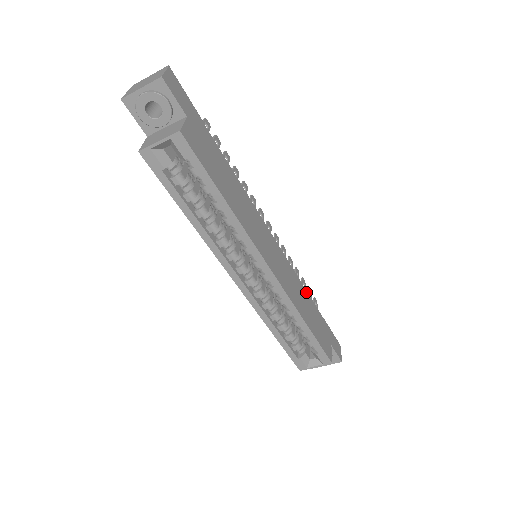
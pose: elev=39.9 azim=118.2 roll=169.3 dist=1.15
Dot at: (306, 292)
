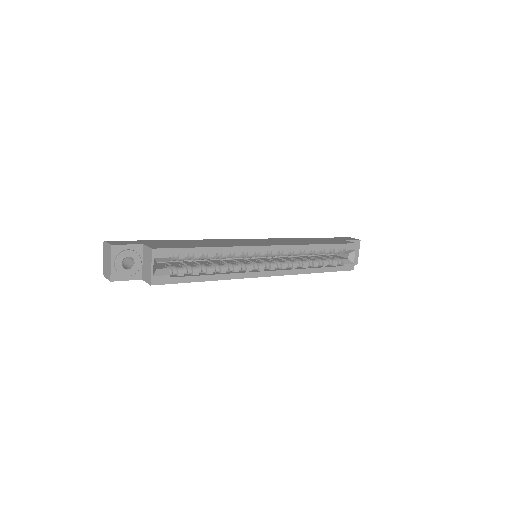
Dot at: occluded
